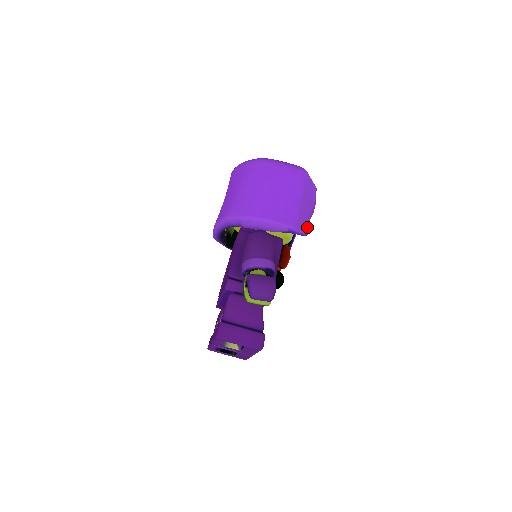
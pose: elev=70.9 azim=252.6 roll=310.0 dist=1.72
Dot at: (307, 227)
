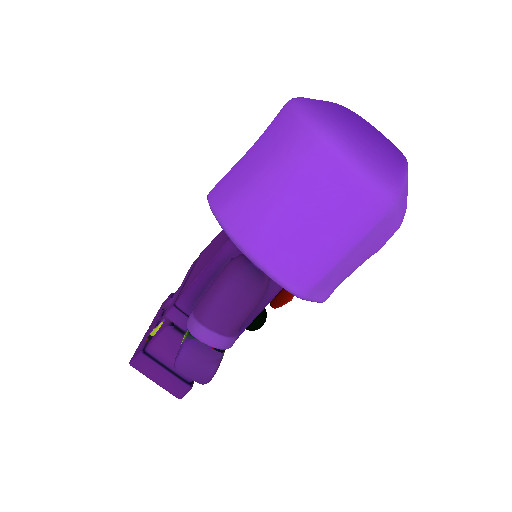
Dot at: (334, 288)
